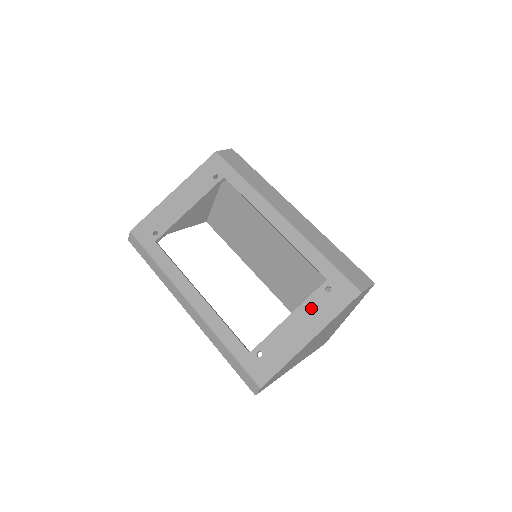
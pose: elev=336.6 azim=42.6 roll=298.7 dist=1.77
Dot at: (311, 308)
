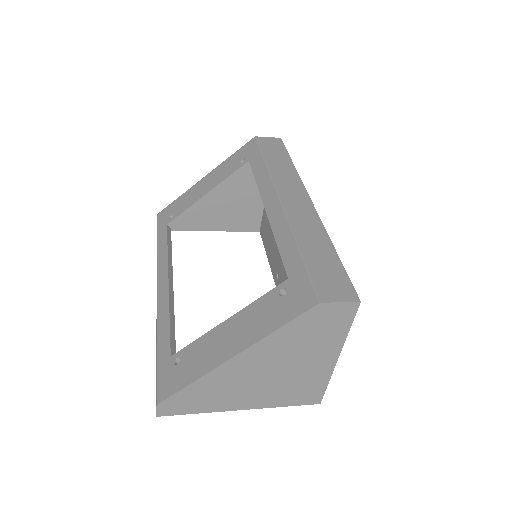
Dot at: (253, 314)
